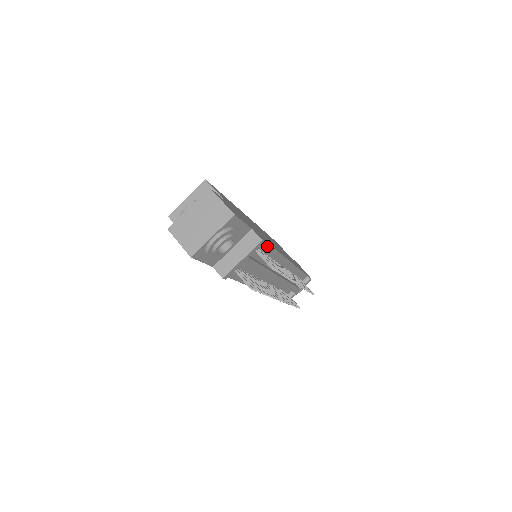
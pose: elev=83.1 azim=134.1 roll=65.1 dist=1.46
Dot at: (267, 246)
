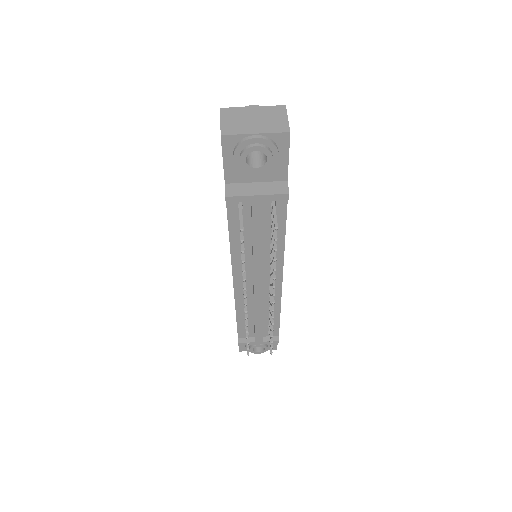
Dot at: (283, 222)
